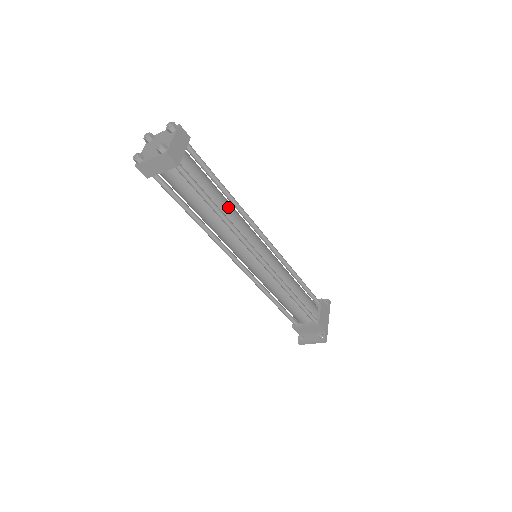
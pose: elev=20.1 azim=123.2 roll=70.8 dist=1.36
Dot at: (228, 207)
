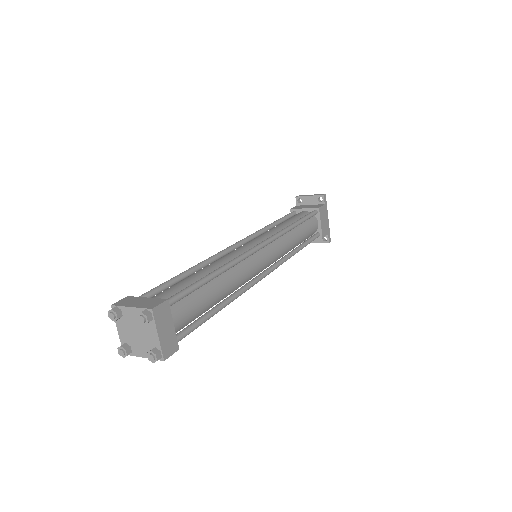
Dot at: (226, 286)
